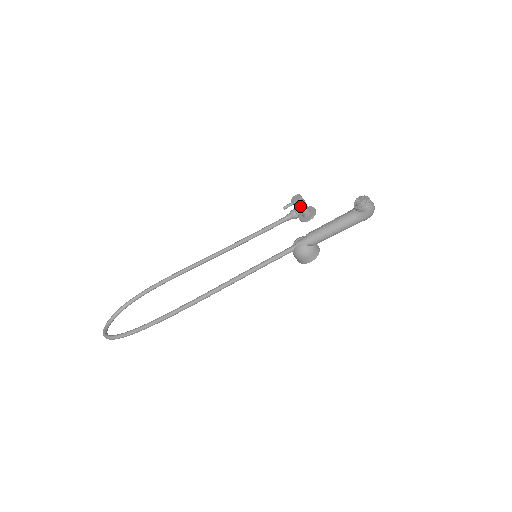
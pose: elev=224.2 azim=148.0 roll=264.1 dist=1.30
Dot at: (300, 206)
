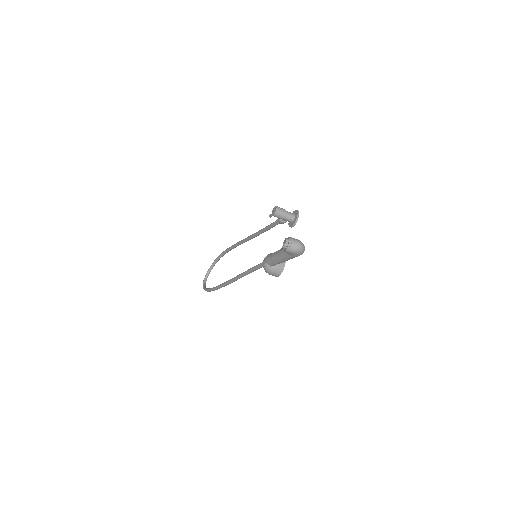
Dot at: (279, 217)
